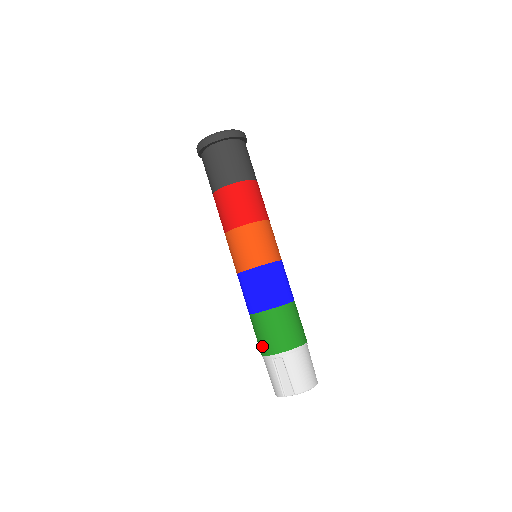
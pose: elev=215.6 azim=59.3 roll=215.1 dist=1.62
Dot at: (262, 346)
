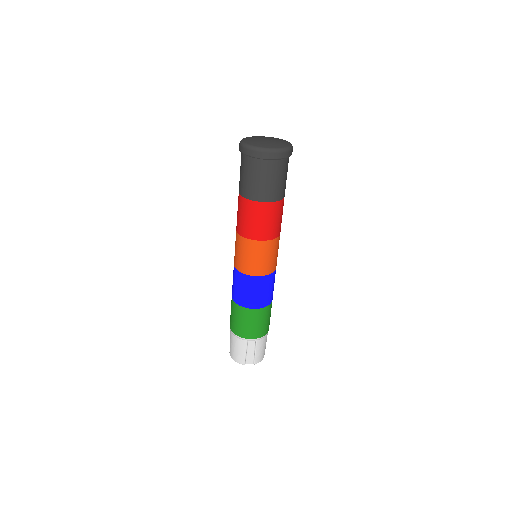
Dot at: (242, 331)
